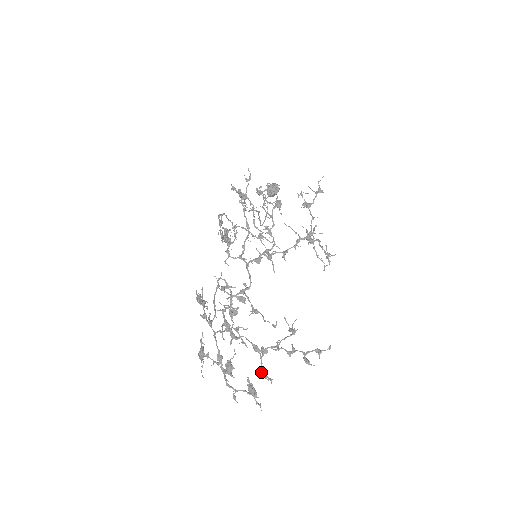
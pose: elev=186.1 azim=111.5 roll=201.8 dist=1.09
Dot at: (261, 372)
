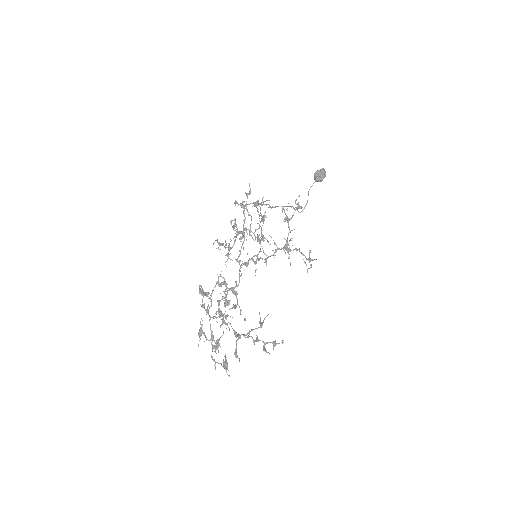
Dot at: (234, 352)
